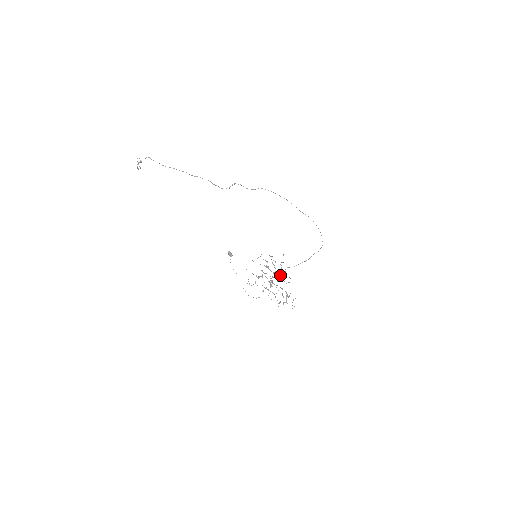
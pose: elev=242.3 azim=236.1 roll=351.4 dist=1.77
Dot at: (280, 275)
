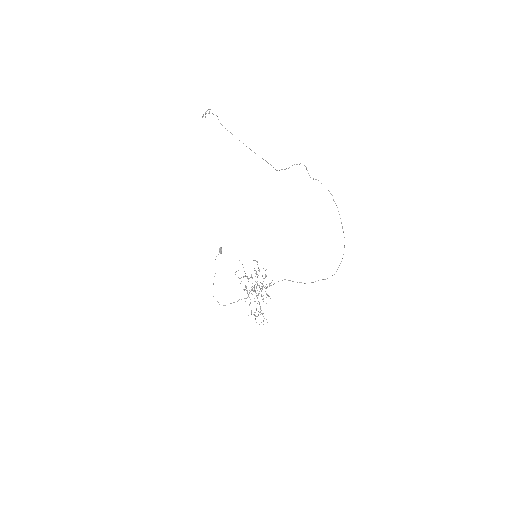
Dot at: (269, 286)
